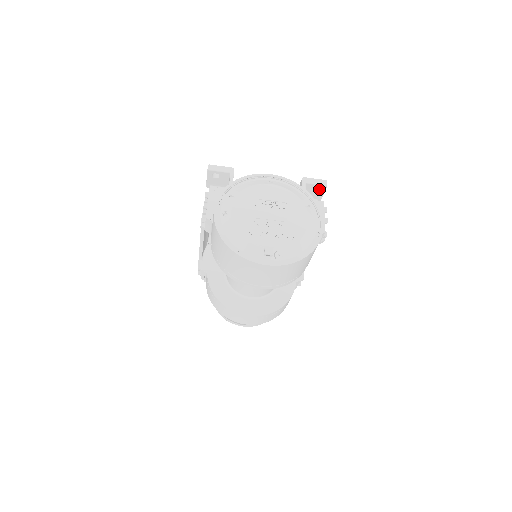
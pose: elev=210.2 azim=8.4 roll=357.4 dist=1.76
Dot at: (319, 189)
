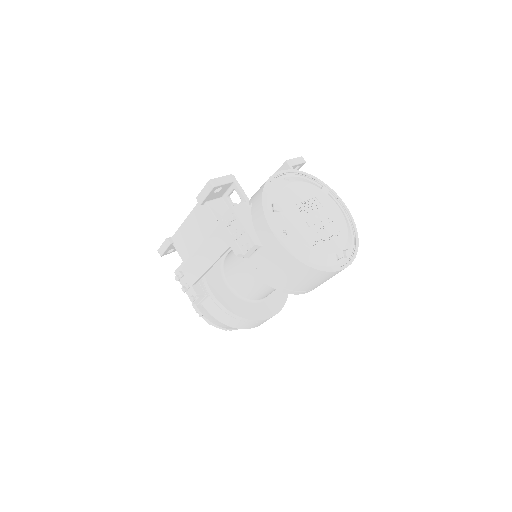
Dot at: (296, 167)
